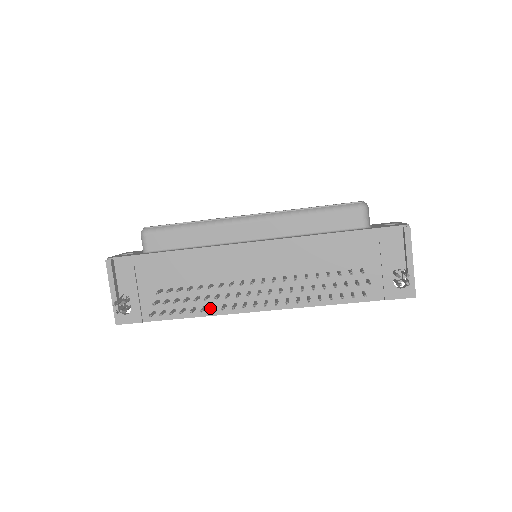
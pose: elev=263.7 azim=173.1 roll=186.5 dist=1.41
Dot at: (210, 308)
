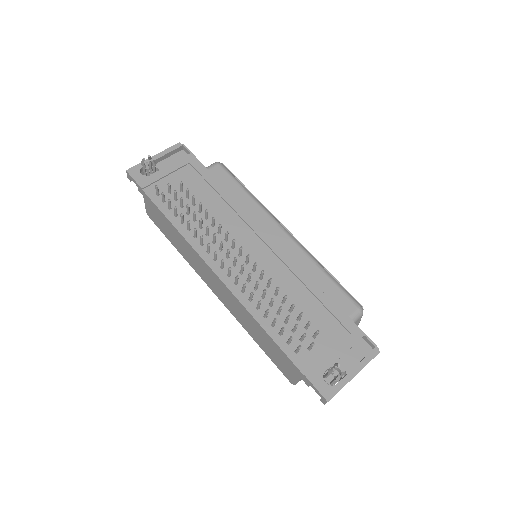
Dot at: (191, 234)
